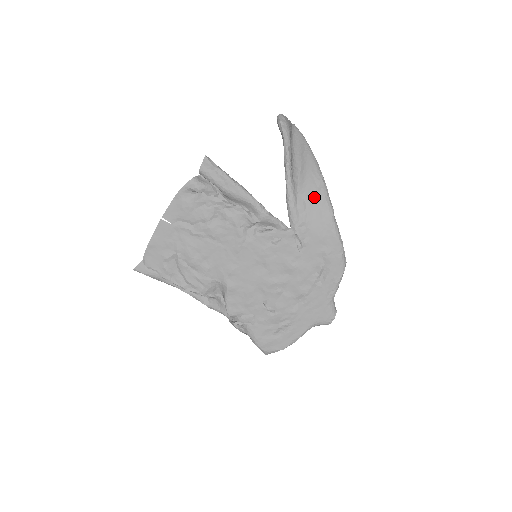
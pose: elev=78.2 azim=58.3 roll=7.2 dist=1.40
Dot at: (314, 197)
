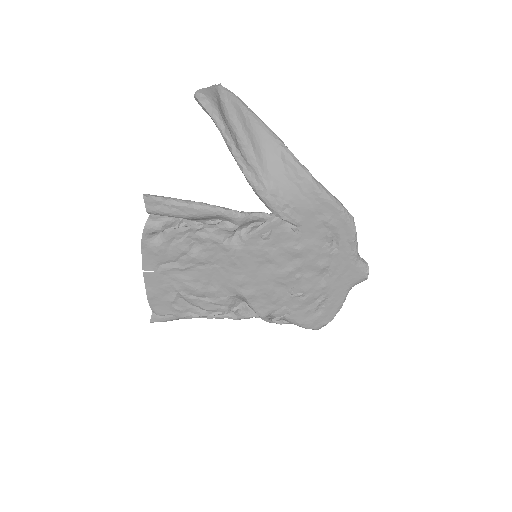
Dot at: (282, 171)
